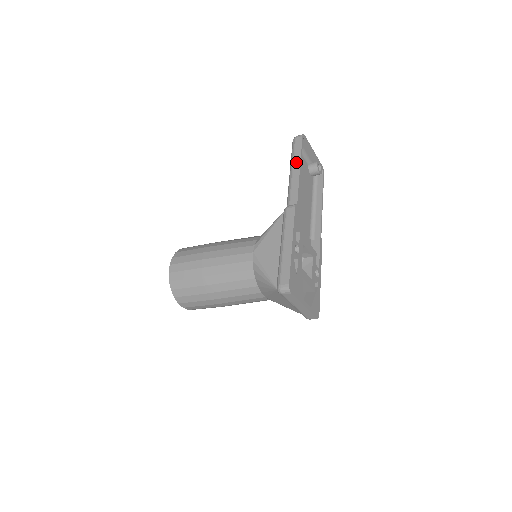
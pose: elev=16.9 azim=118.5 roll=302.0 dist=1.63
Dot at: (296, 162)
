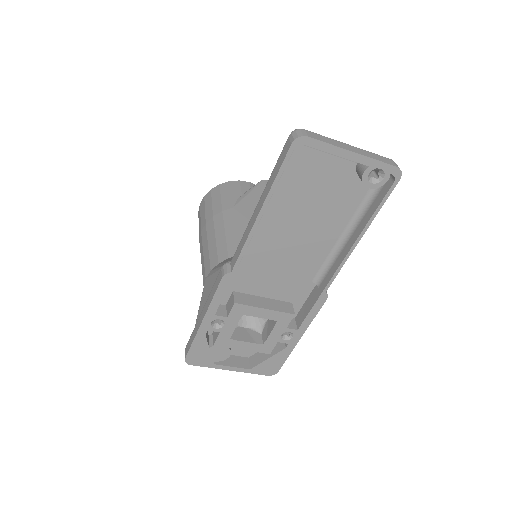
Dot at: (263, 195)
